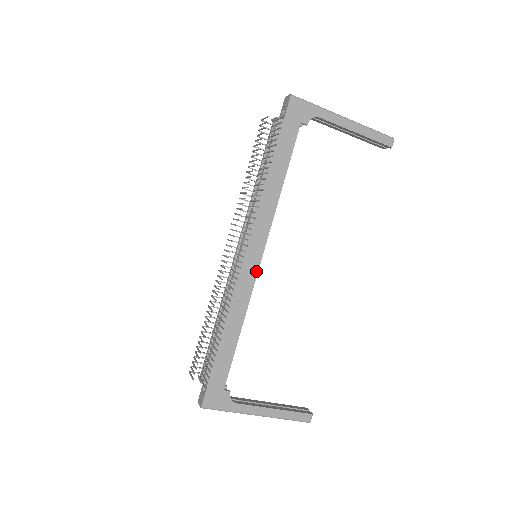
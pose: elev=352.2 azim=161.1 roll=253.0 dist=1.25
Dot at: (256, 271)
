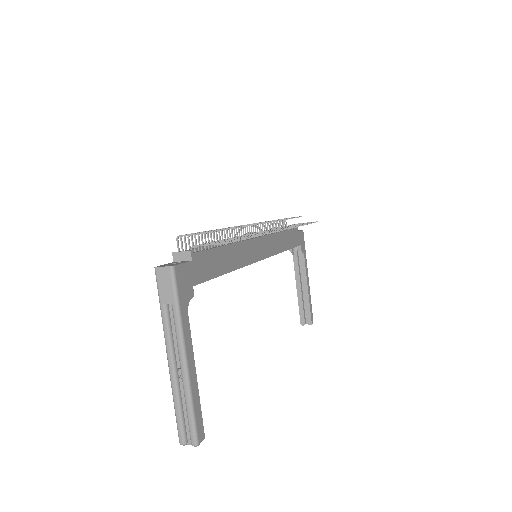
Dot at: (257, 260)
